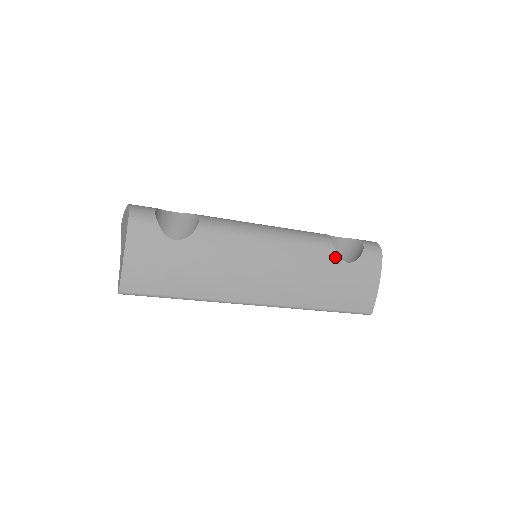
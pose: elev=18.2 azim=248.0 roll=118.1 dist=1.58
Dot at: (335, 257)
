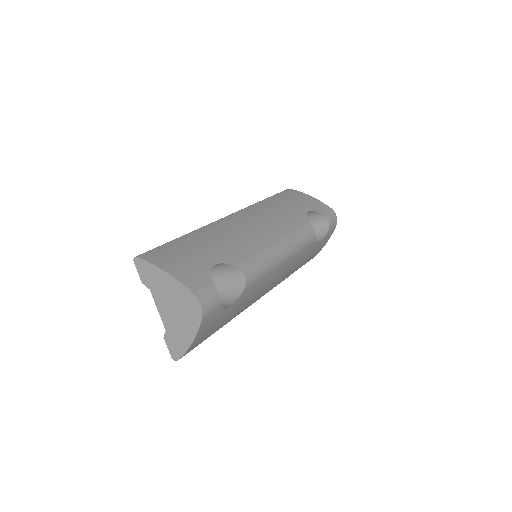
Dot at: (314, 245)
